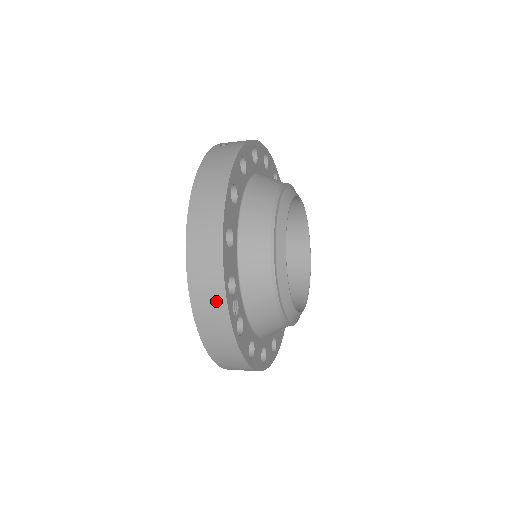
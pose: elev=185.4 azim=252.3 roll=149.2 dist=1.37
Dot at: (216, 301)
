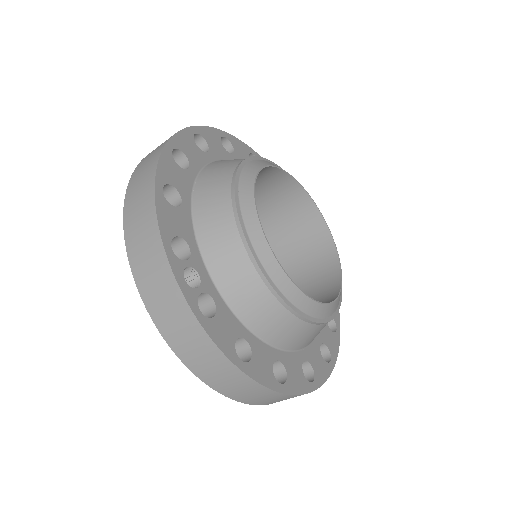
Dot at: (158, 266)
